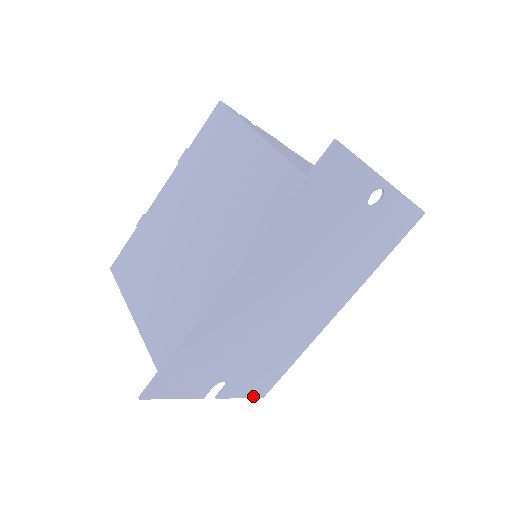
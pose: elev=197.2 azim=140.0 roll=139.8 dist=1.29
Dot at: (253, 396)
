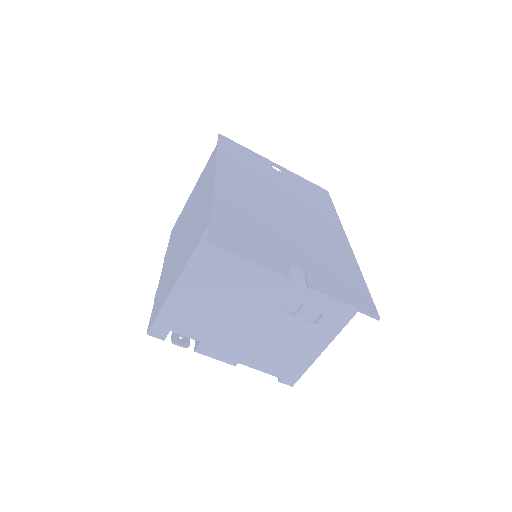
Dot at: (361, 309)
